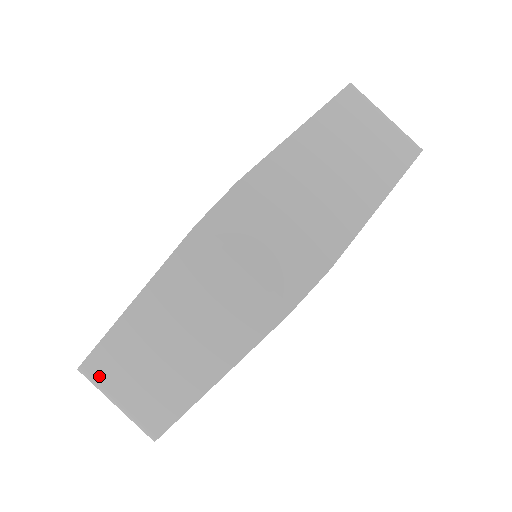
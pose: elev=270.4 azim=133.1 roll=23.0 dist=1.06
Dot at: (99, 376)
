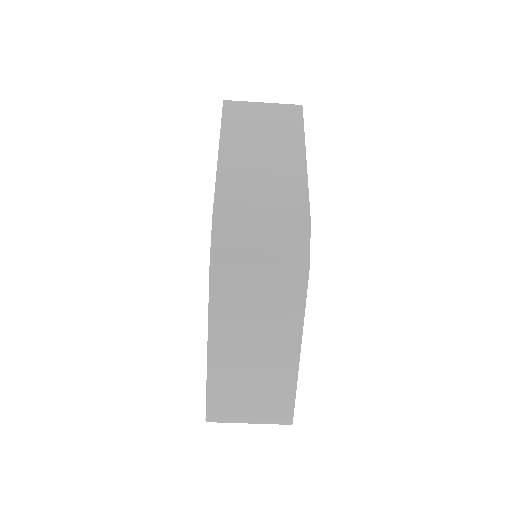
Dot at: (223, 413)
